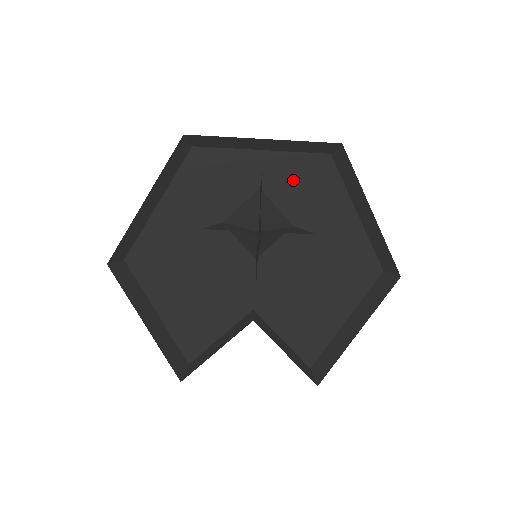
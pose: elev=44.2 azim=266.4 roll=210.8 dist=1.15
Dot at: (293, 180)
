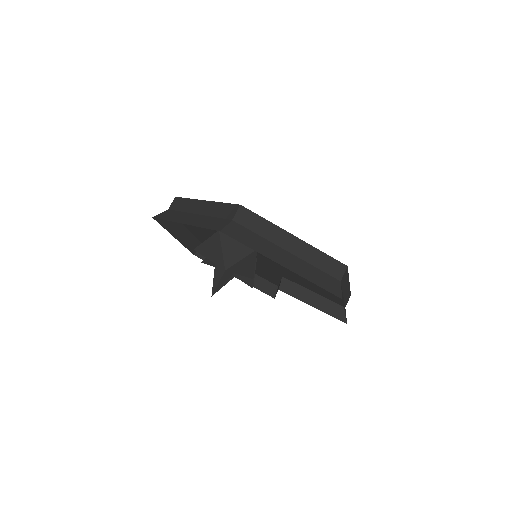
Dot at: occluded
